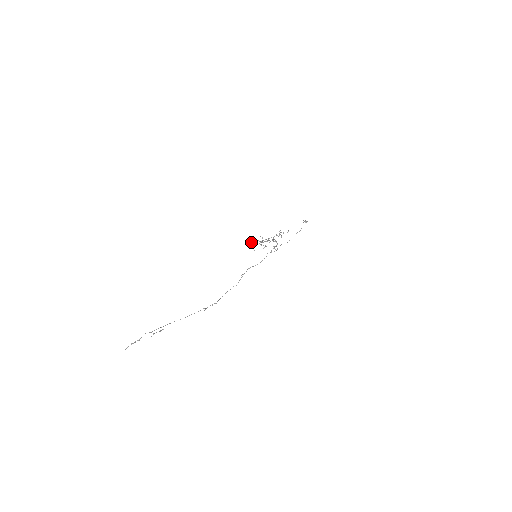
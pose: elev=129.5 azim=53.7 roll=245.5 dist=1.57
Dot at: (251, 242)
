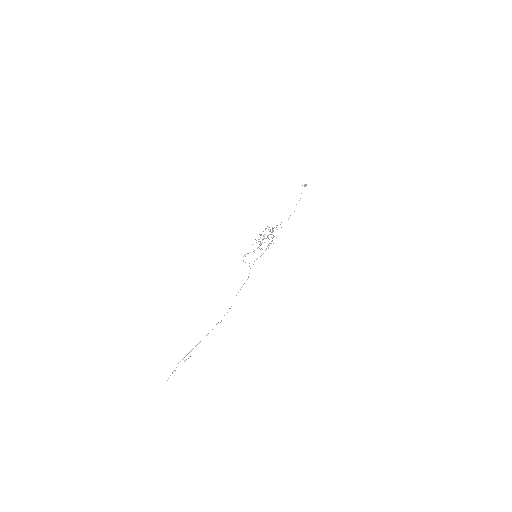
Dot at: (245, 256)
